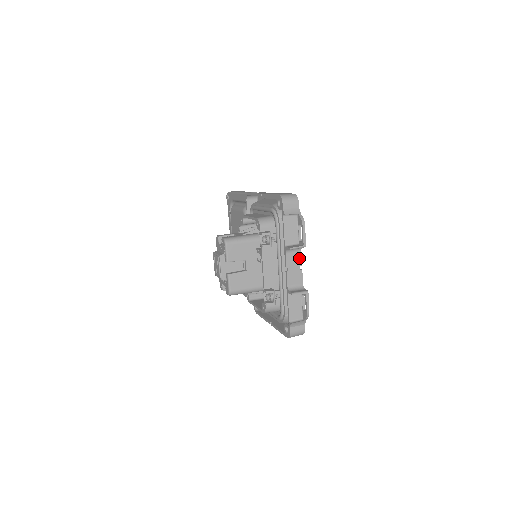
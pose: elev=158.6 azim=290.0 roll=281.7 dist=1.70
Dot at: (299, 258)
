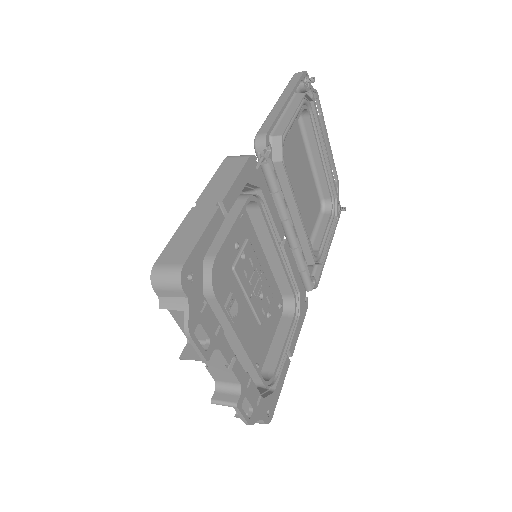
Dot at: (220, 357)
